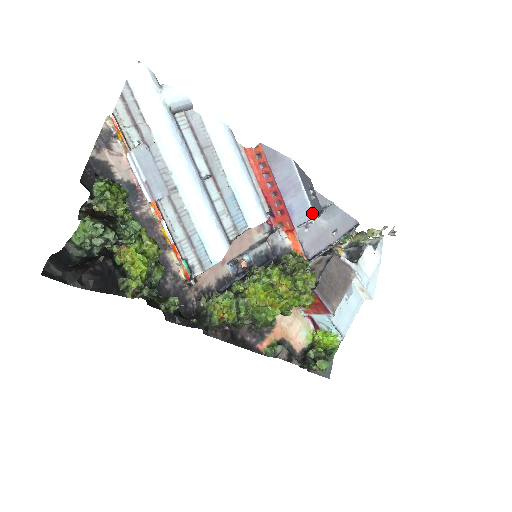
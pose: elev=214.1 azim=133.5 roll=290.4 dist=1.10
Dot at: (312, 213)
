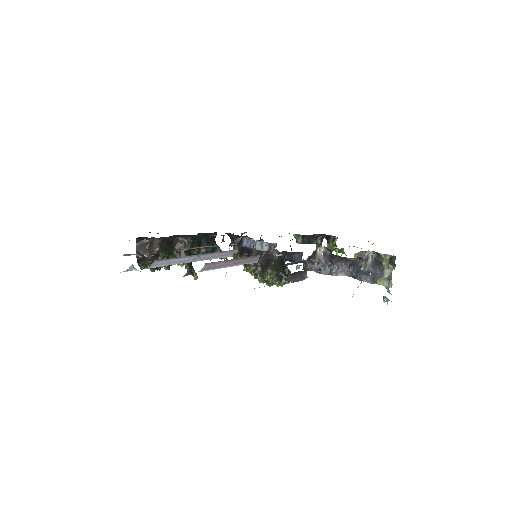
Dot at: occluded
